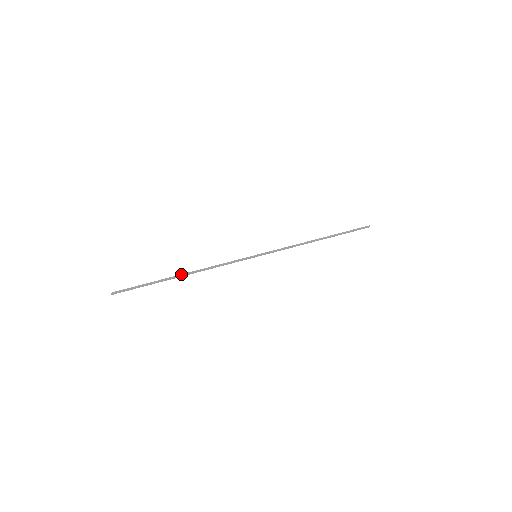
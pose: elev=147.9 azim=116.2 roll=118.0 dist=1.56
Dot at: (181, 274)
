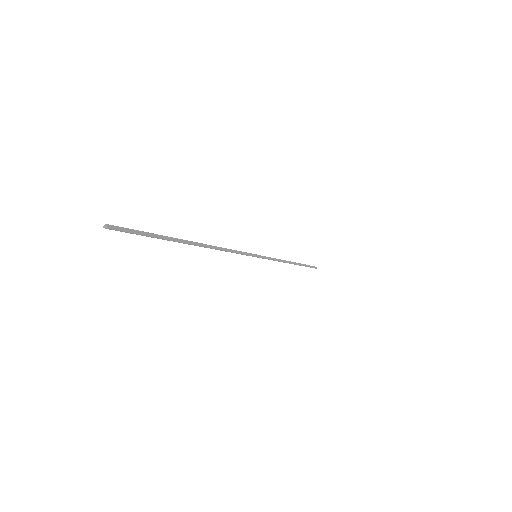
Dot at: (192, 243)
